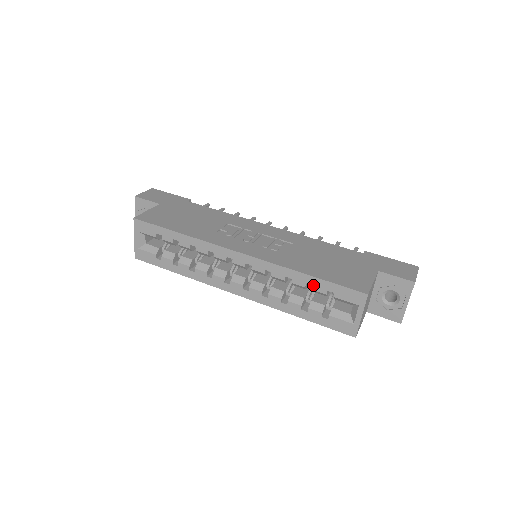
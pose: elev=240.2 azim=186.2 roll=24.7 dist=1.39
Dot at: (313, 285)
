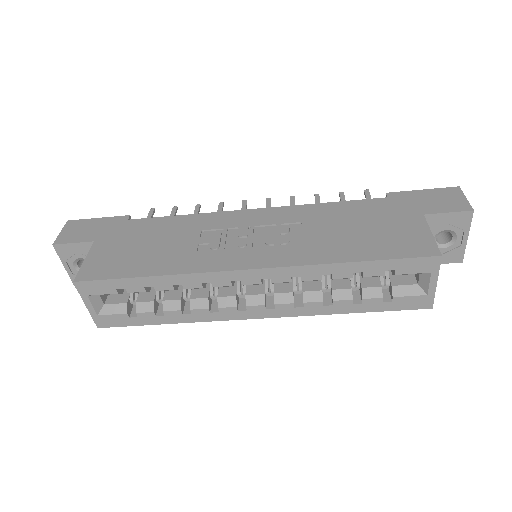
Dot at: (363, 271)
